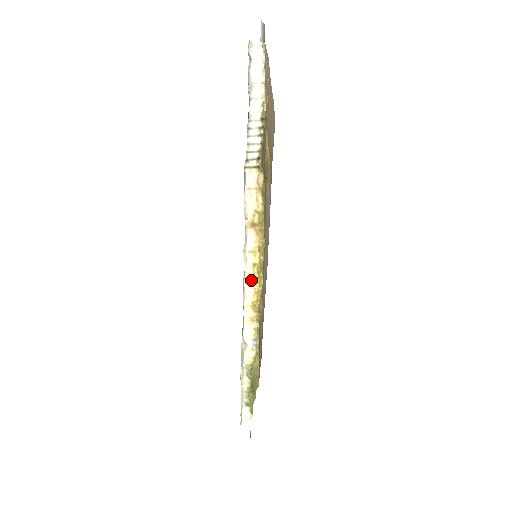
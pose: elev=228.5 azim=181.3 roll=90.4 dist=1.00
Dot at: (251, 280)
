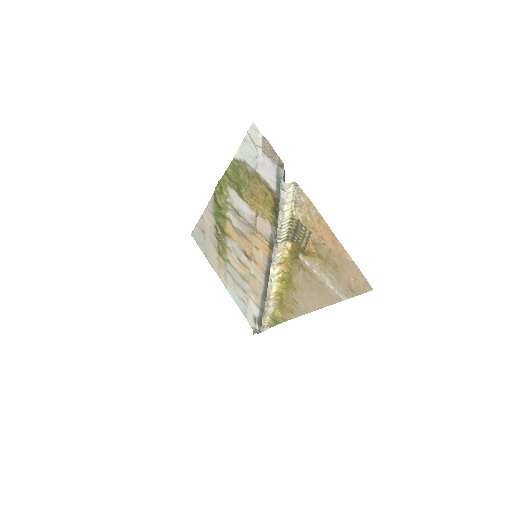
Dot at: (275, 283)
